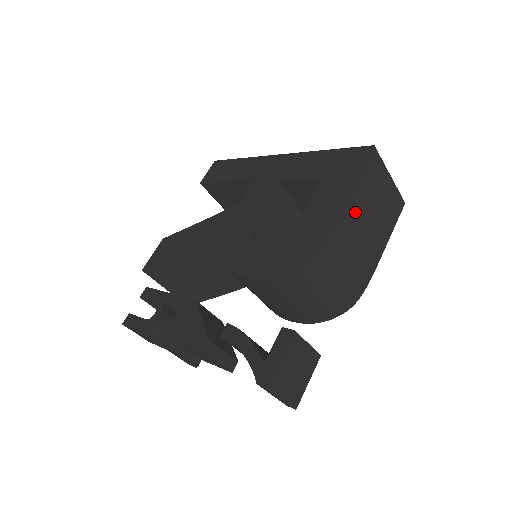
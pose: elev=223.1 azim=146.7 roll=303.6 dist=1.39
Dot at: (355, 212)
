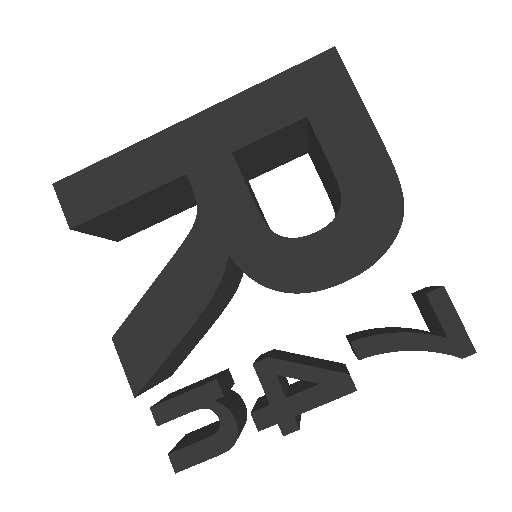
Dot at: occluded
